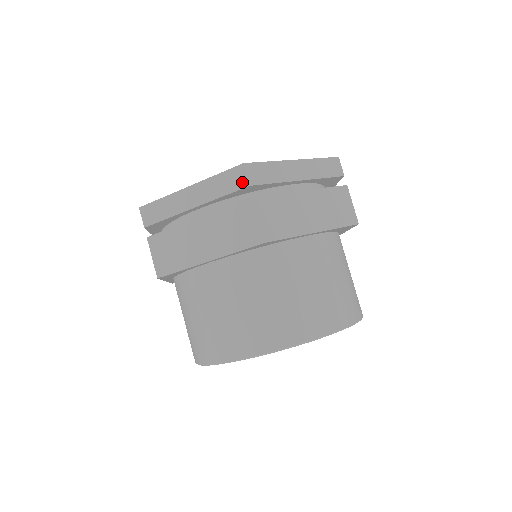
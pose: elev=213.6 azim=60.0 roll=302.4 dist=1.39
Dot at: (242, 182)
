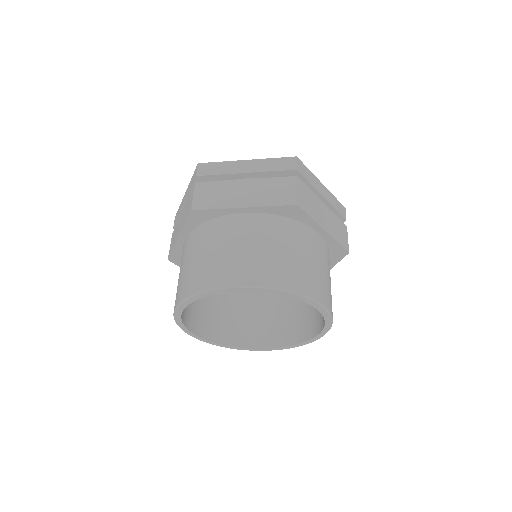
Dot at: (195, 176)
